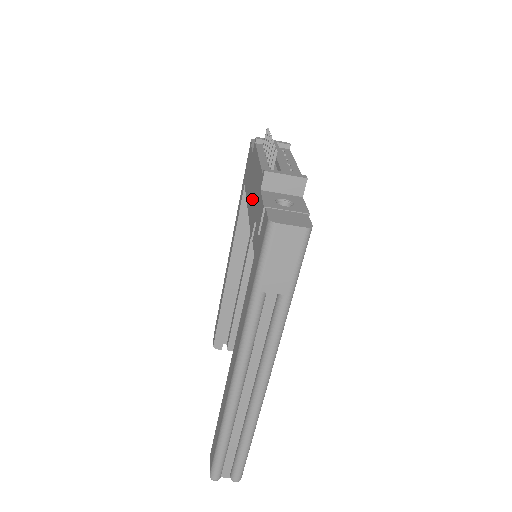
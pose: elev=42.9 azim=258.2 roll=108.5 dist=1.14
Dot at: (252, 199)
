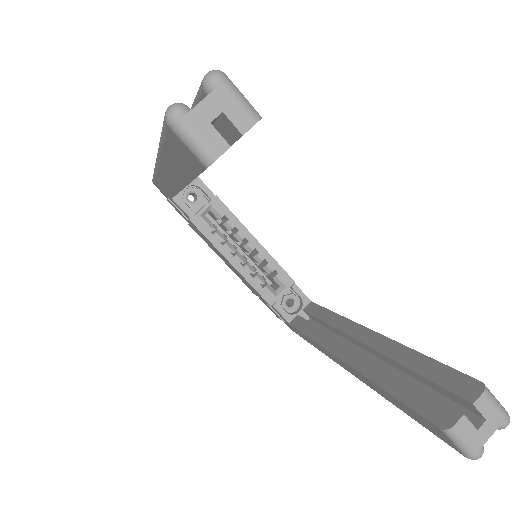
Dot at: (216, 251)
